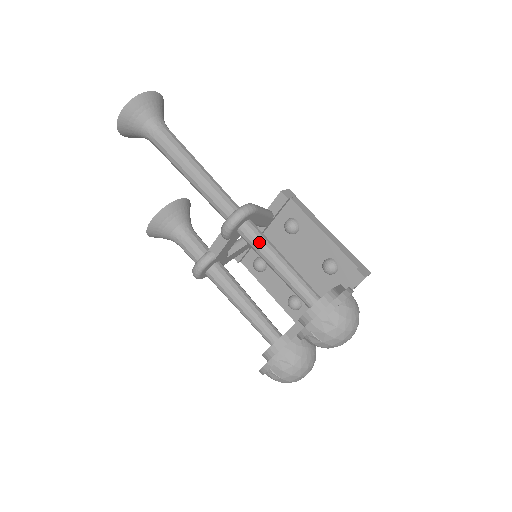
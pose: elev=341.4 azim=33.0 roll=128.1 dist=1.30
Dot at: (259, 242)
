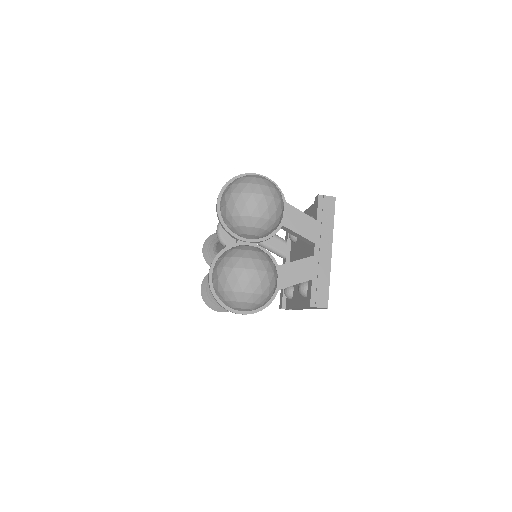
Dot at: occluded
